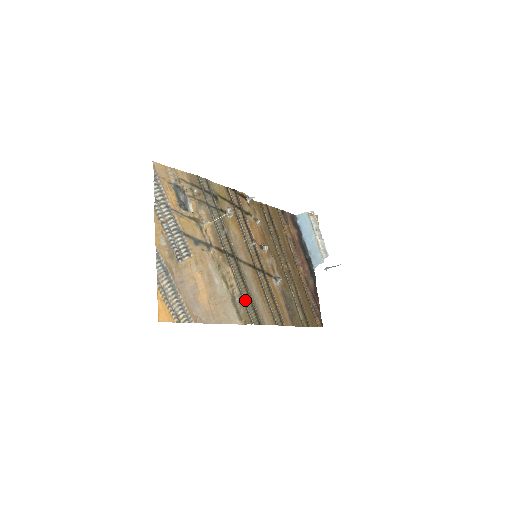
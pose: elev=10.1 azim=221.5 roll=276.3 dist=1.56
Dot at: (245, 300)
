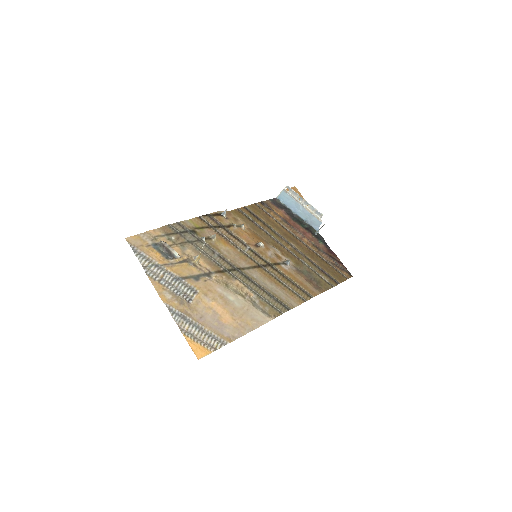
Dot at: (265, 298)
